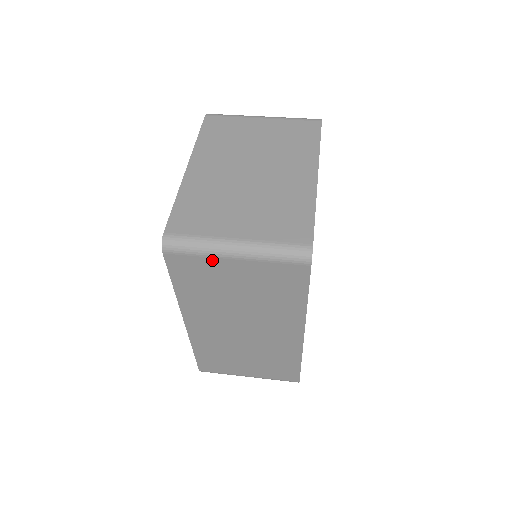
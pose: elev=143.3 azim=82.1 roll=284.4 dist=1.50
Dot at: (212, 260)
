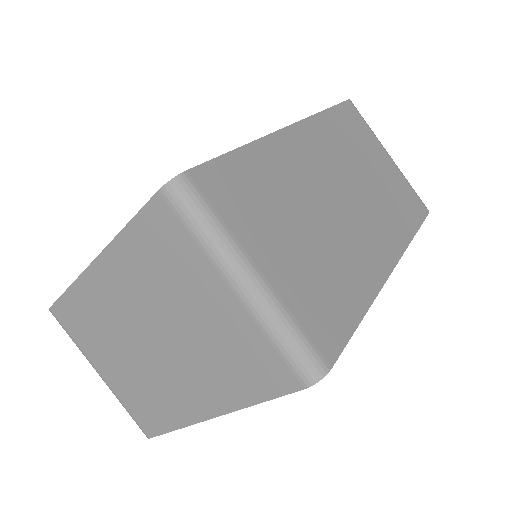
Dot at: occluded
